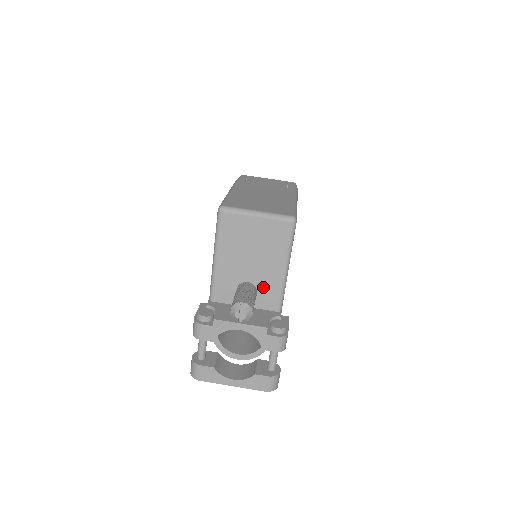
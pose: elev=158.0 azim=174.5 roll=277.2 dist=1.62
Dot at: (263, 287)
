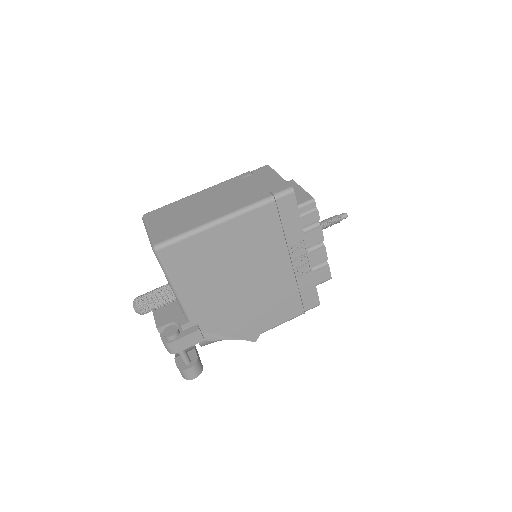
Dot at: occluded
